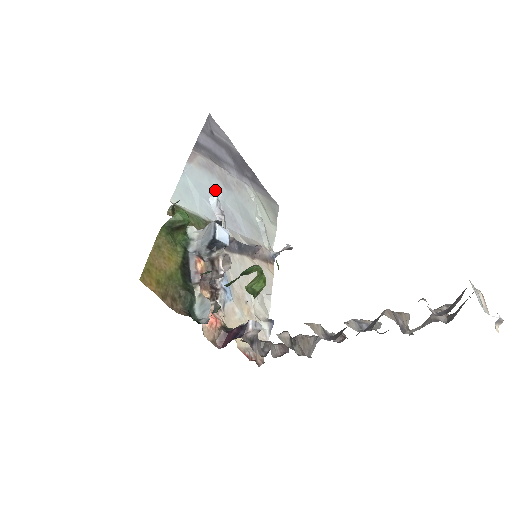
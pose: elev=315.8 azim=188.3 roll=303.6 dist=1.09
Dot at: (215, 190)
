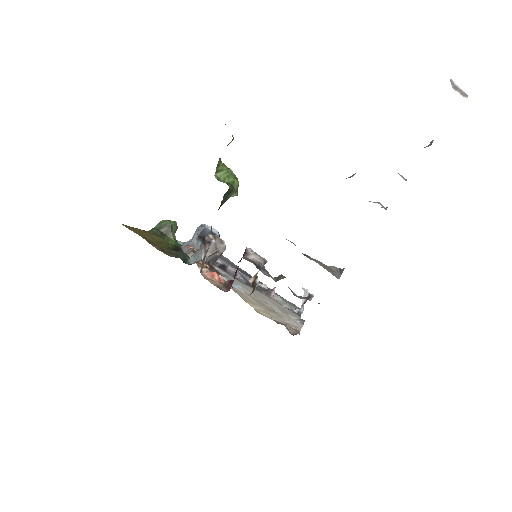
Dot at: occluded
